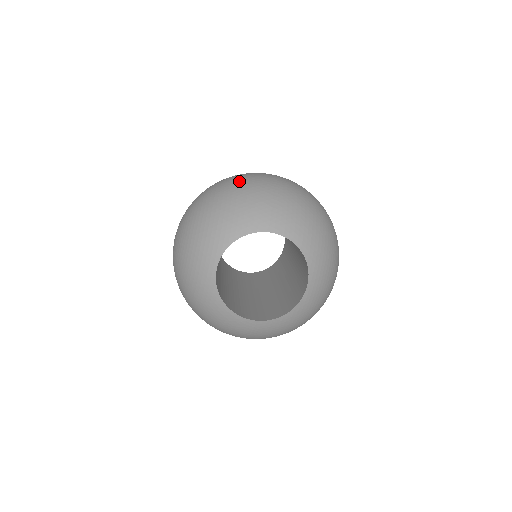
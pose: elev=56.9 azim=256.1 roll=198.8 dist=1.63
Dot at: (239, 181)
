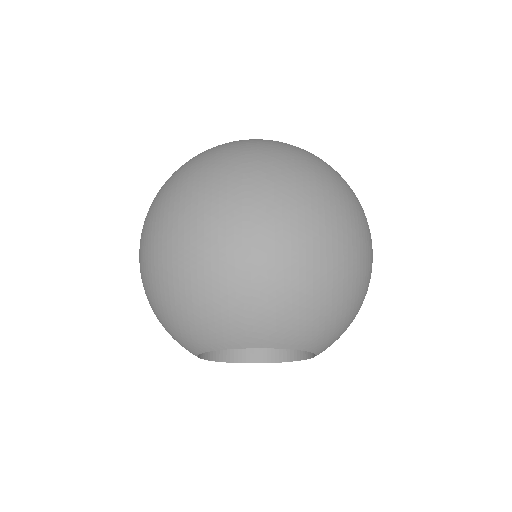
Dot at: (190, 255)
